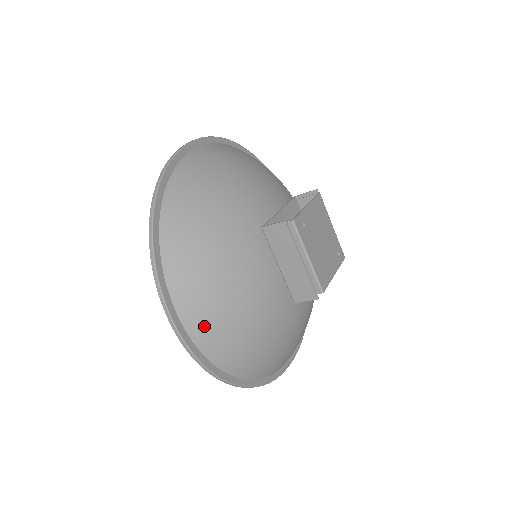
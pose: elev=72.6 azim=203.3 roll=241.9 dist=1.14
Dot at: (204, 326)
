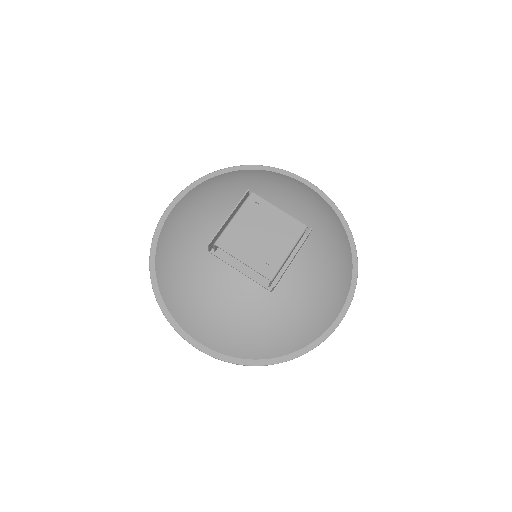
Dot at: (175, 214)
